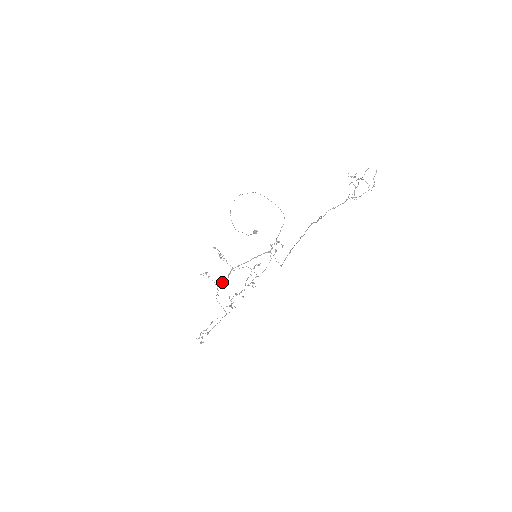
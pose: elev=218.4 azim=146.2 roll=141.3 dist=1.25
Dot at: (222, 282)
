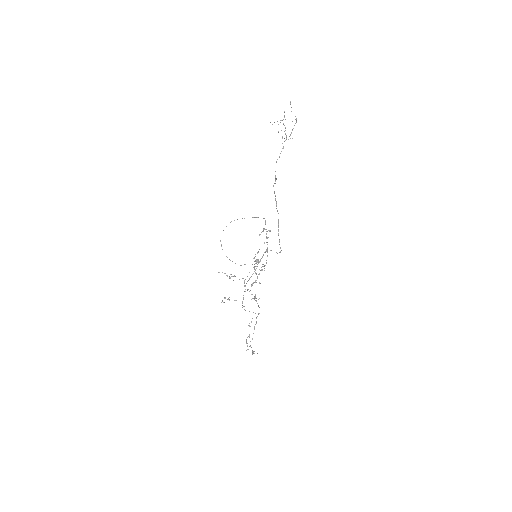
Dot at: occluded
